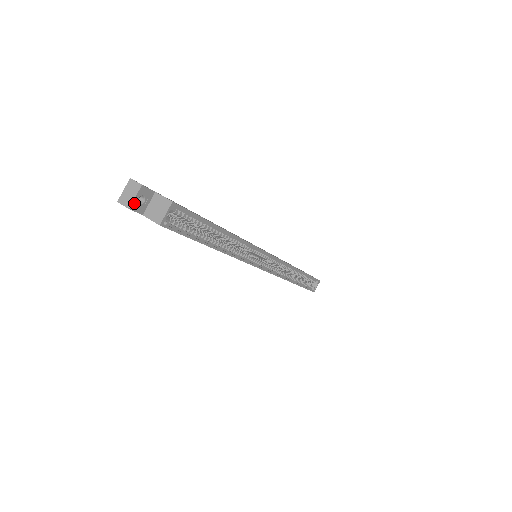
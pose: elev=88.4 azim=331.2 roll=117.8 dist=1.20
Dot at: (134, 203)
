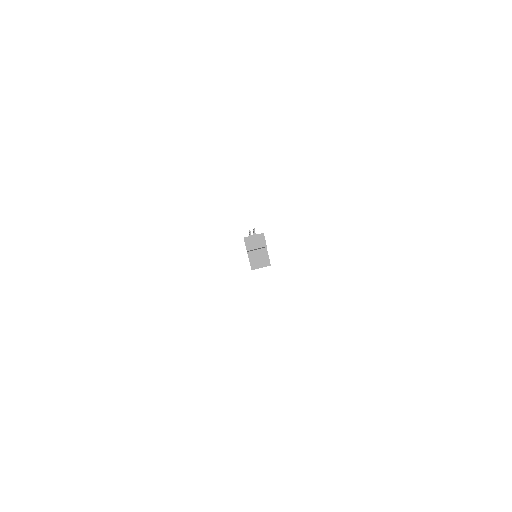
Dot at: occluded
